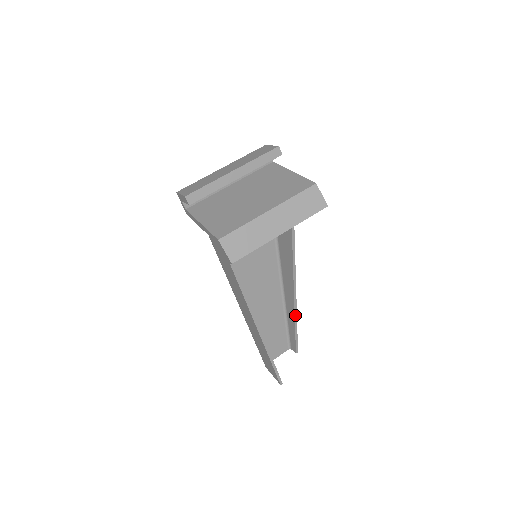
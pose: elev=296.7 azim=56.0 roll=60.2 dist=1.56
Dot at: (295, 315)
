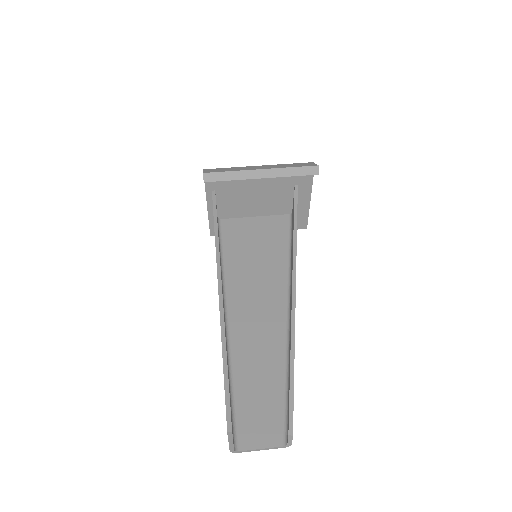
Dot at: (292, 342)
